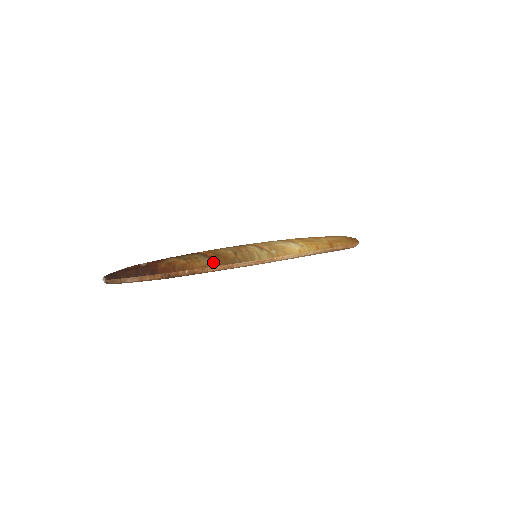
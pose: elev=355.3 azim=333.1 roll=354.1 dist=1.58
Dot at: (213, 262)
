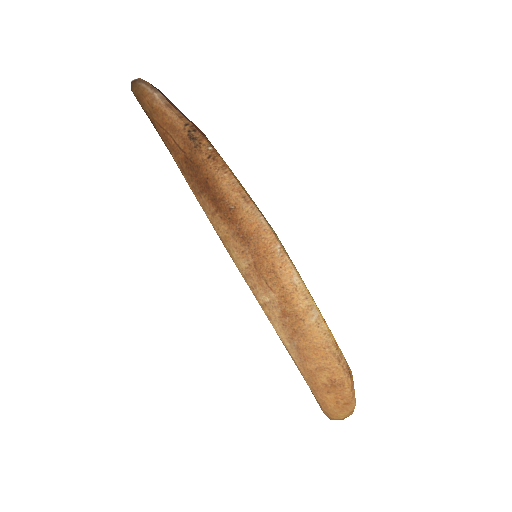
Dot at: occluded
